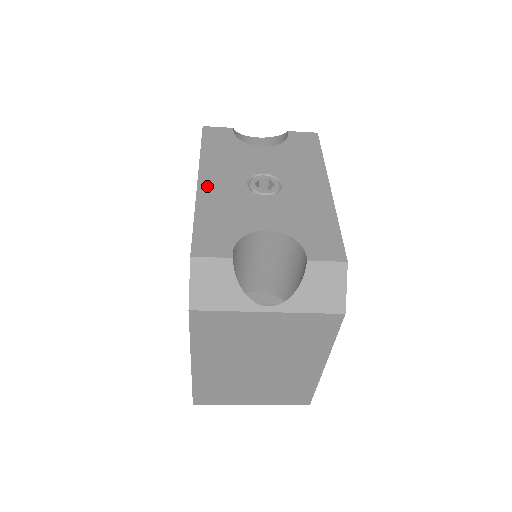
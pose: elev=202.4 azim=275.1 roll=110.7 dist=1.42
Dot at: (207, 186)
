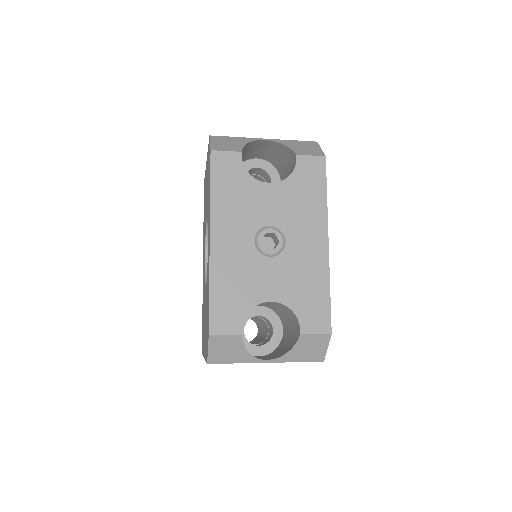
Dot at: (219, 247)
